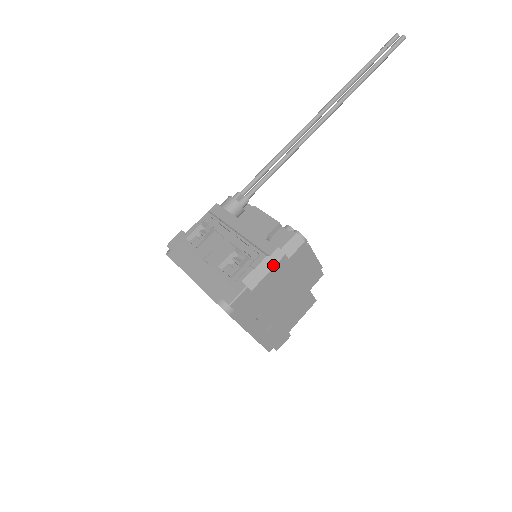
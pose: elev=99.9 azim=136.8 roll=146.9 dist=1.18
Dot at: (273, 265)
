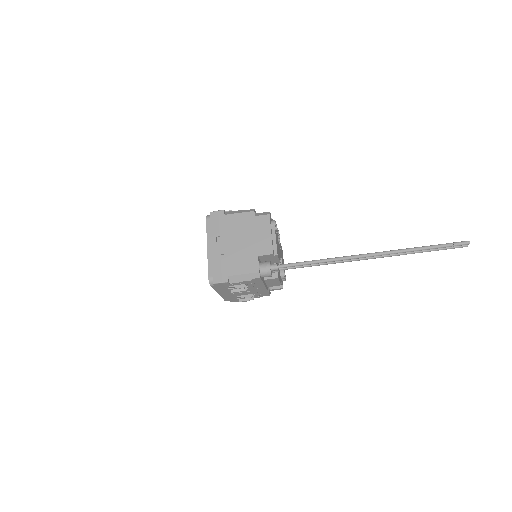
Dot at: occluded
